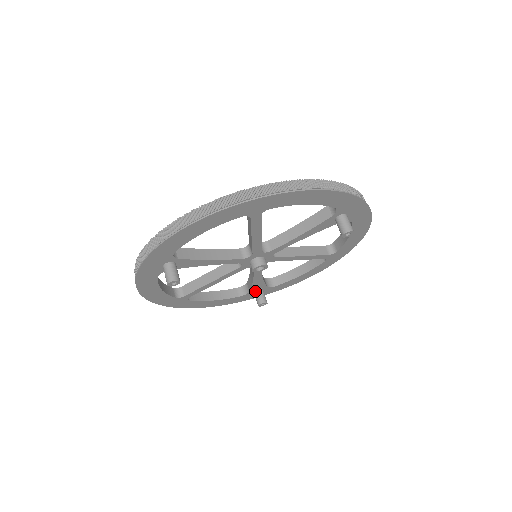
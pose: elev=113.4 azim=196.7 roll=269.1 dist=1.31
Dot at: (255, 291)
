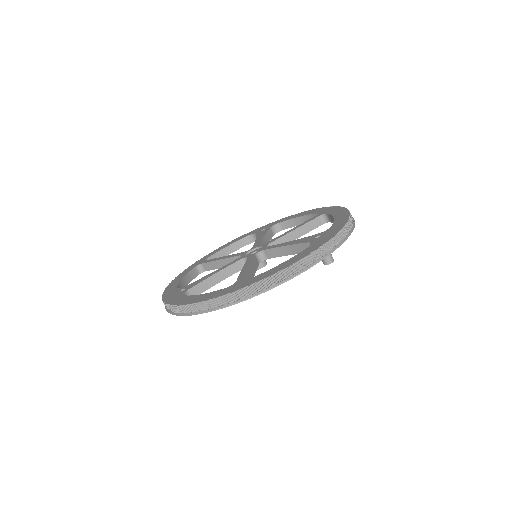
Dot at: occluded
